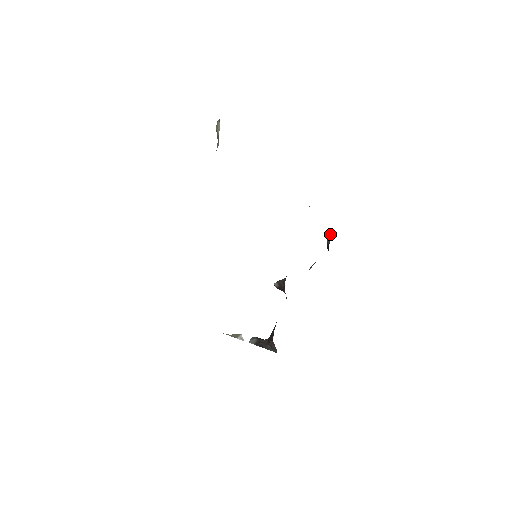
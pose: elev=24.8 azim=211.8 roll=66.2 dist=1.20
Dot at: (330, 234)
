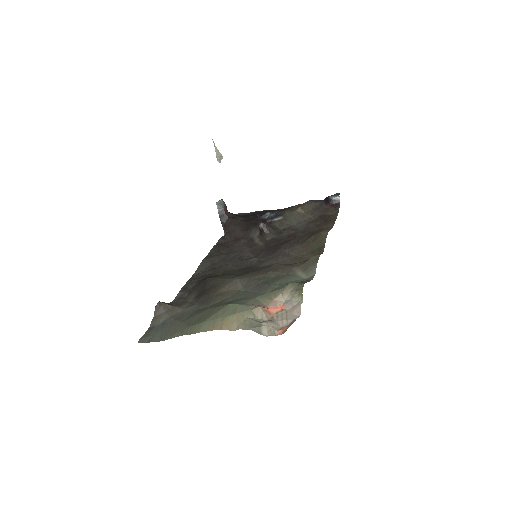
Dot at: (339, 199)
